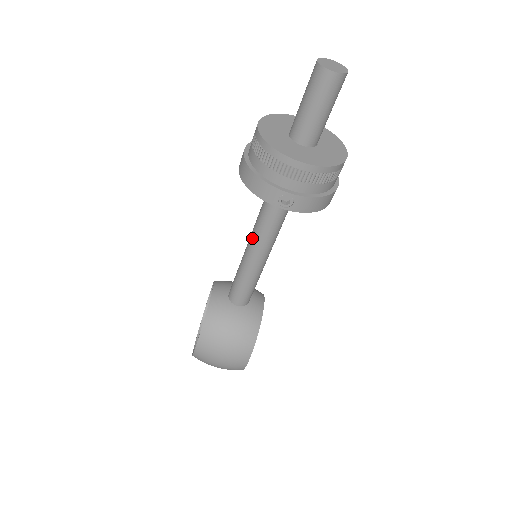
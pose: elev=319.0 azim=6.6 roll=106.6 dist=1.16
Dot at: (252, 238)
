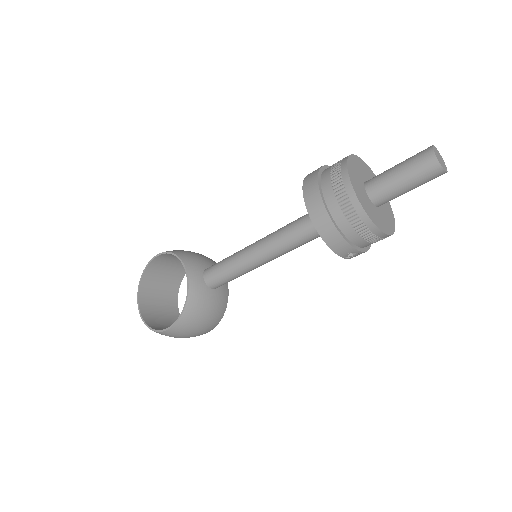
Dot at: (269, 249)
